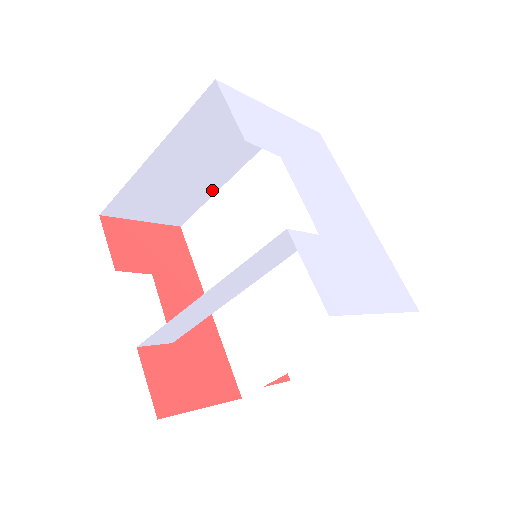
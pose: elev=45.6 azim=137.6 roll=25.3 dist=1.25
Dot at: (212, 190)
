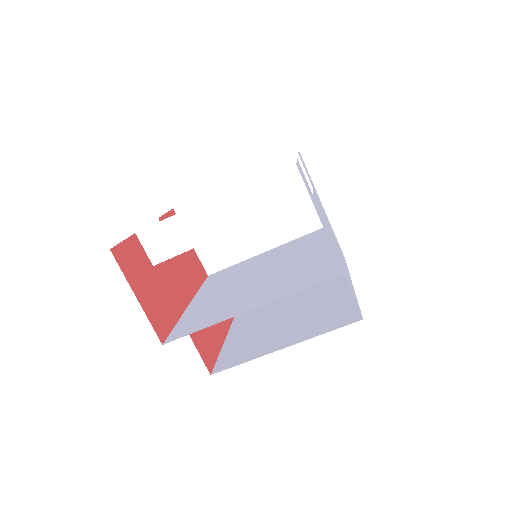
Dot at: (249, 253)
